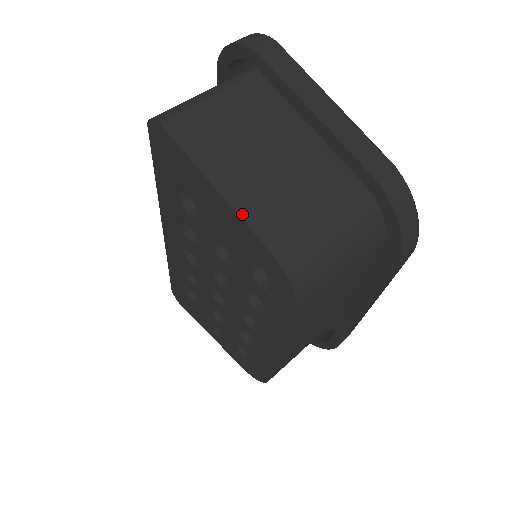
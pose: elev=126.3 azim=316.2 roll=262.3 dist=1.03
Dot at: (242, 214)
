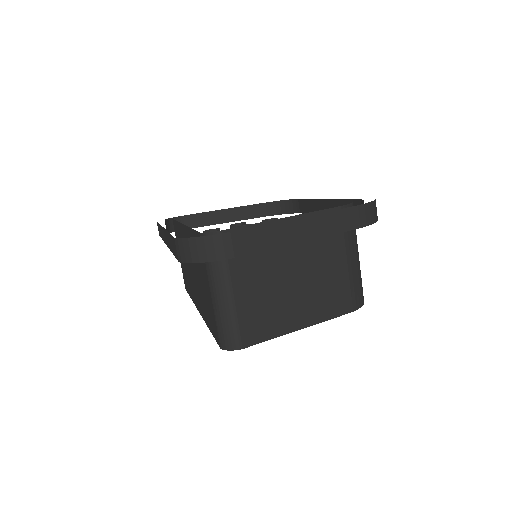
Dot at: (322, 320)
